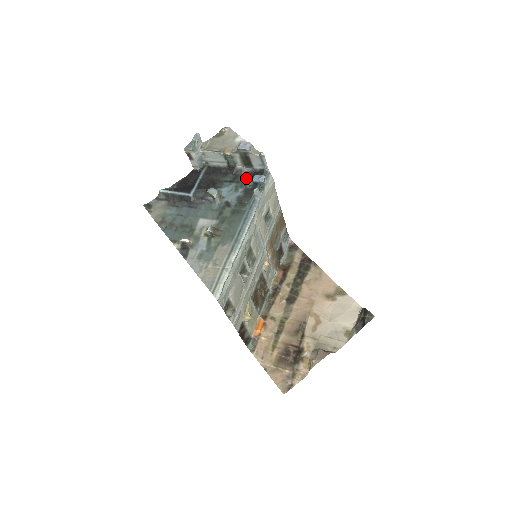
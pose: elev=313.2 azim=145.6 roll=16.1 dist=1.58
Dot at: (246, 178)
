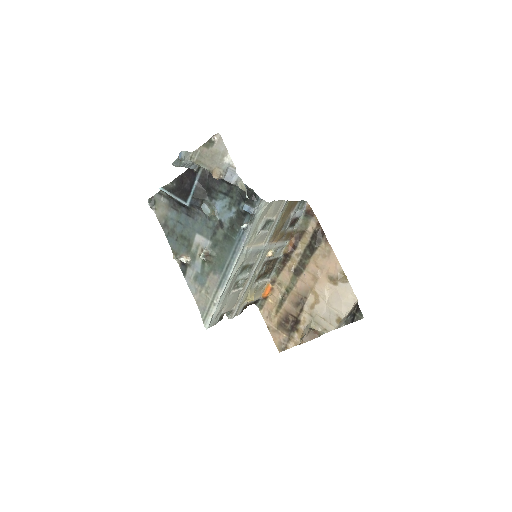
Dot at: (240, 195)
